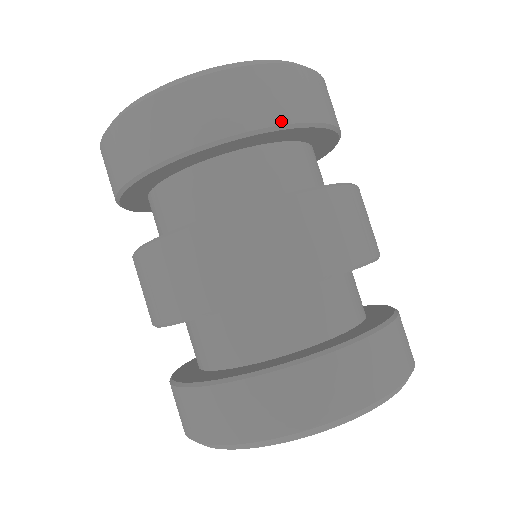
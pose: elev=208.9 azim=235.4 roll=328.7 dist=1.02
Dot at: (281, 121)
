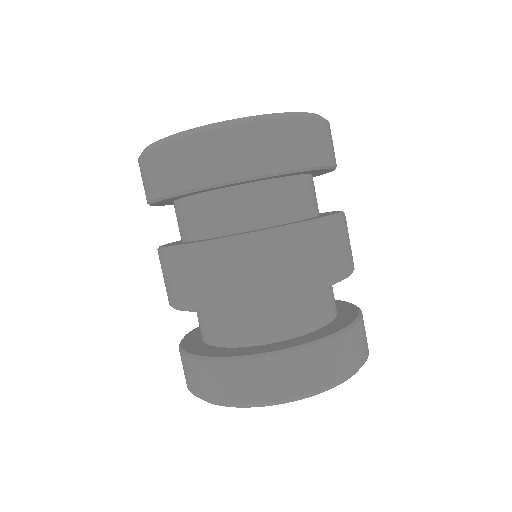
Dot at: (315, 164)
